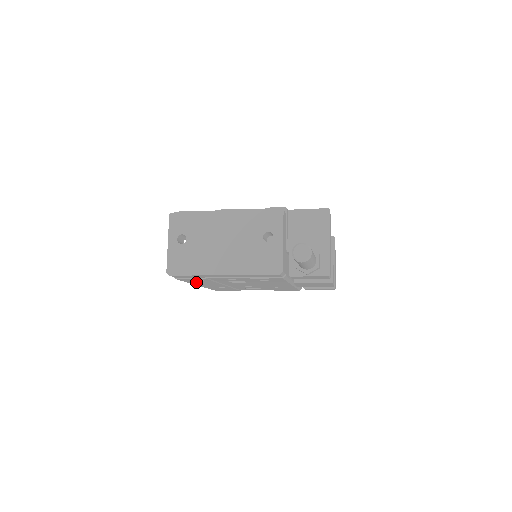
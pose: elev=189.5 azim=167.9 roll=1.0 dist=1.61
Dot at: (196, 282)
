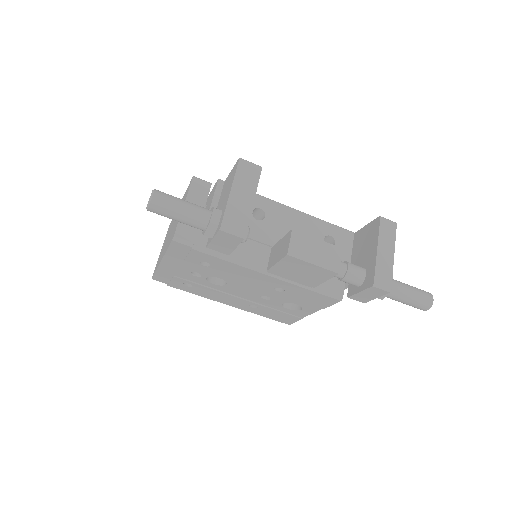
Dot at: (200, 292)
